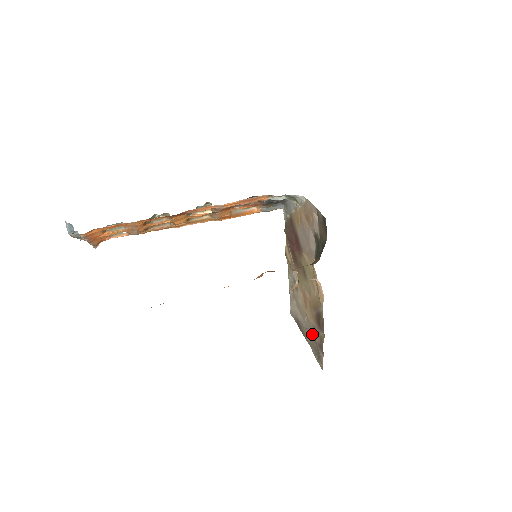
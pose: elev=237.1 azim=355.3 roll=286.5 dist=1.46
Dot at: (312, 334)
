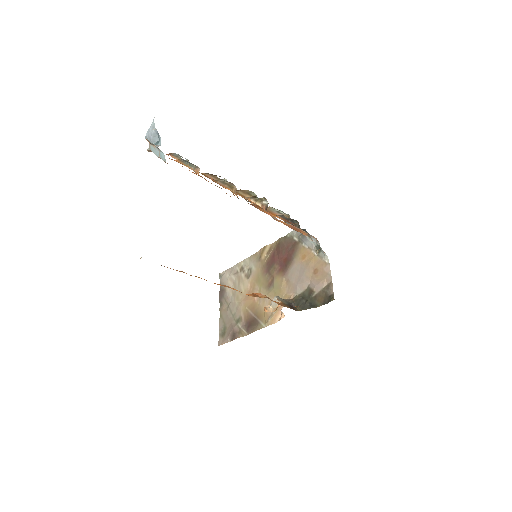
Dot at: (232, 317)
